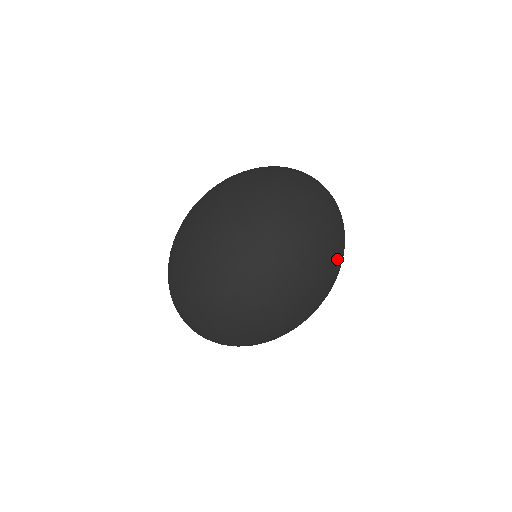
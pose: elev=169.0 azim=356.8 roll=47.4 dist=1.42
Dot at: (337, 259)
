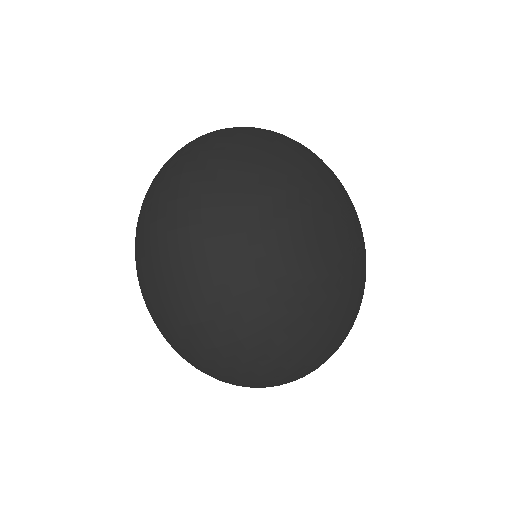
Dot at: (280, 140)
